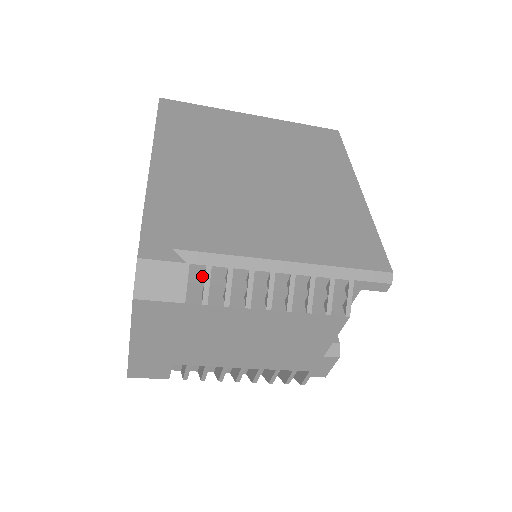
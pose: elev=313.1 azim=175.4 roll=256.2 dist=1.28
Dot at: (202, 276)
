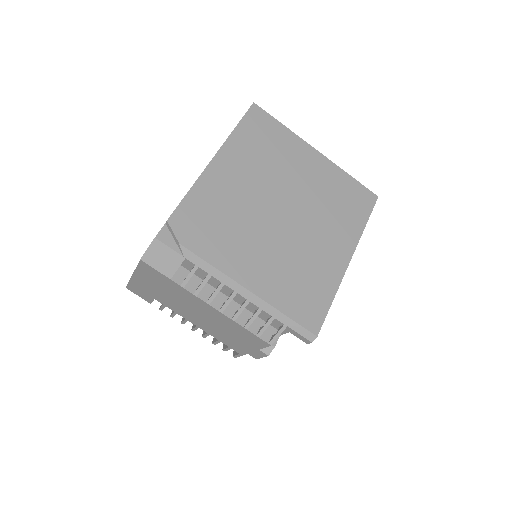
Dot at: (191, 268)
